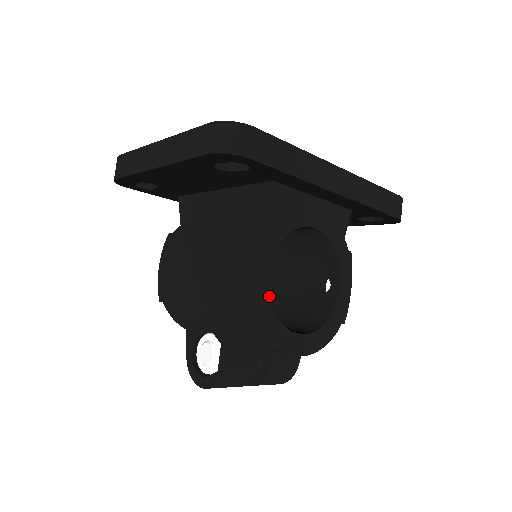
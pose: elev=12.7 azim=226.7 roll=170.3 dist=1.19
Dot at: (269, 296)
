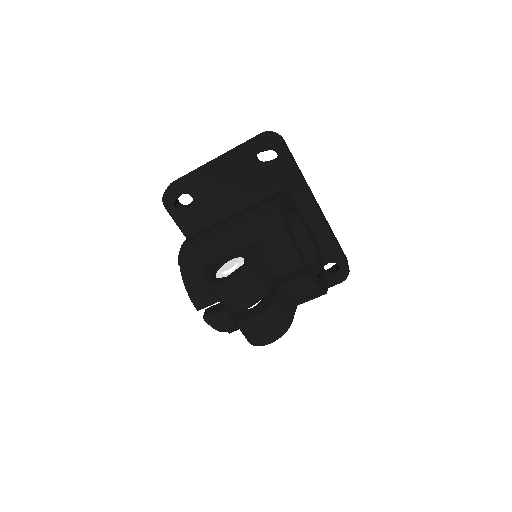
Dot at: (287, 218)
